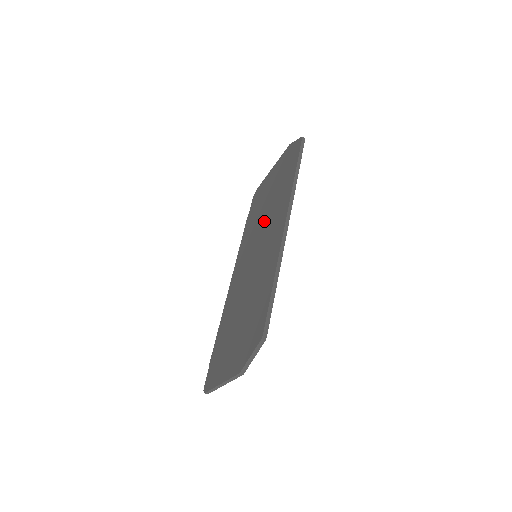
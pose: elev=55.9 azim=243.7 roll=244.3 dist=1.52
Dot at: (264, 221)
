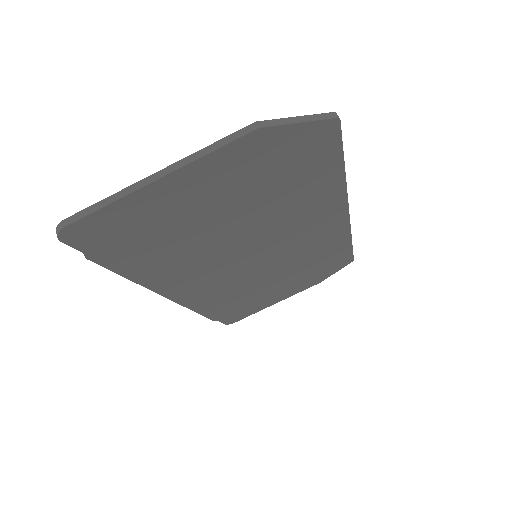
Dot at: occluded
